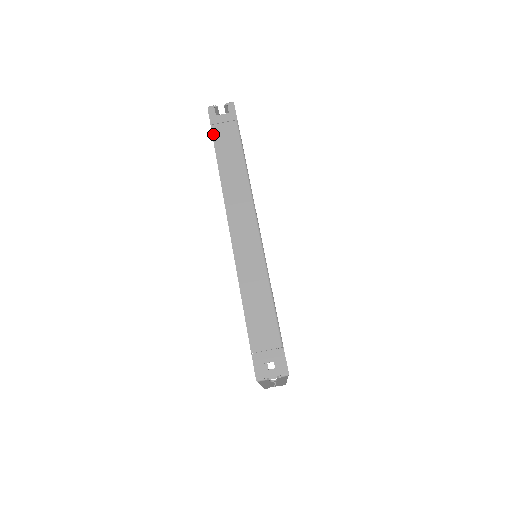
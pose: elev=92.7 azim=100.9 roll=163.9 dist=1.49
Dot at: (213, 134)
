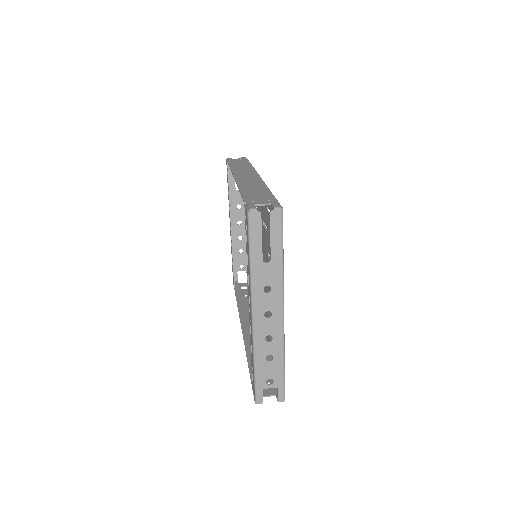
Dot at: (228, 161)
